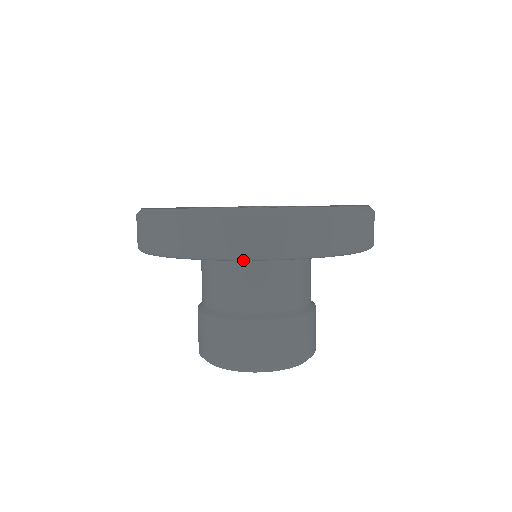
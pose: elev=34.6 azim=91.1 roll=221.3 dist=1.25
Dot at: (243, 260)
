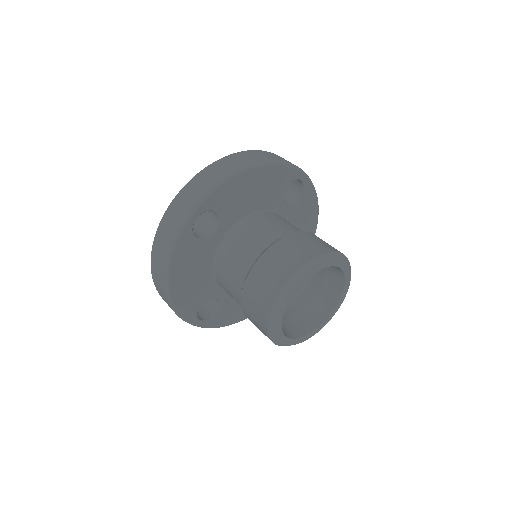
Dot at: (187, 223)
